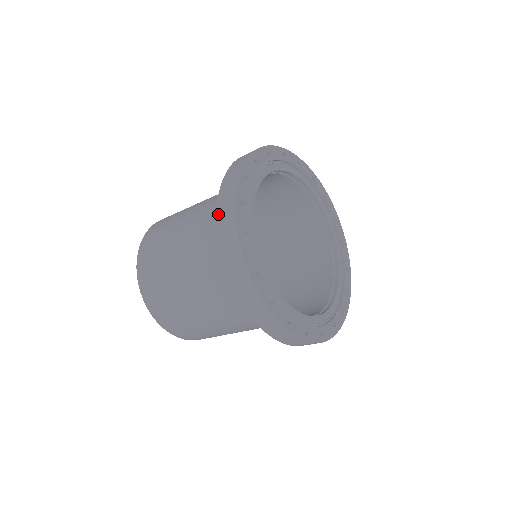
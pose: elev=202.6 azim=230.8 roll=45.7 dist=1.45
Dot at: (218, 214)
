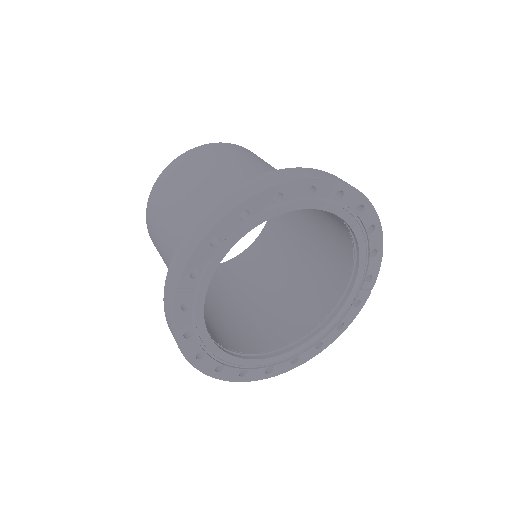
Dot at: occluded
